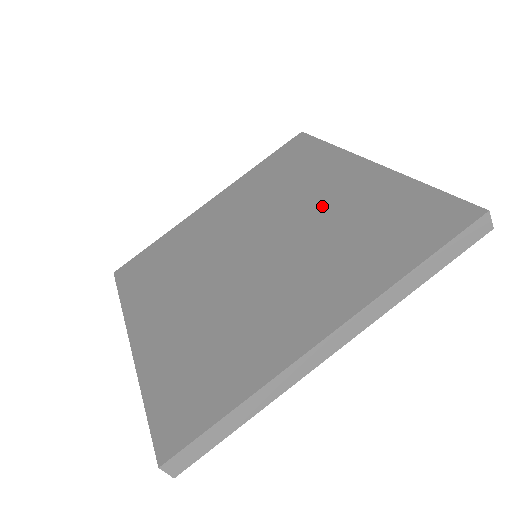
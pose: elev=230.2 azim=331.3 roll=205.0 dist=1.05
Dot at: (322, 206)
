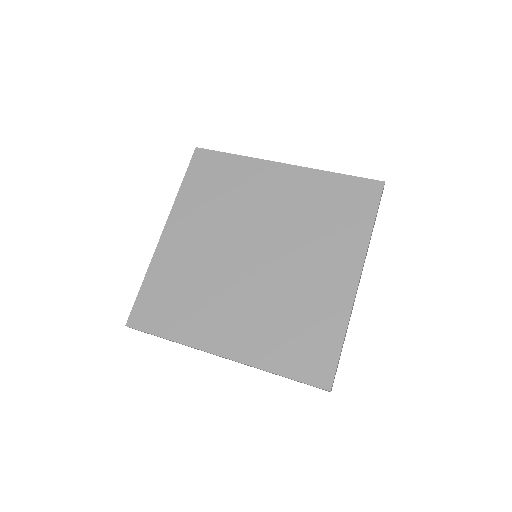
Dot at: (281, 206)
